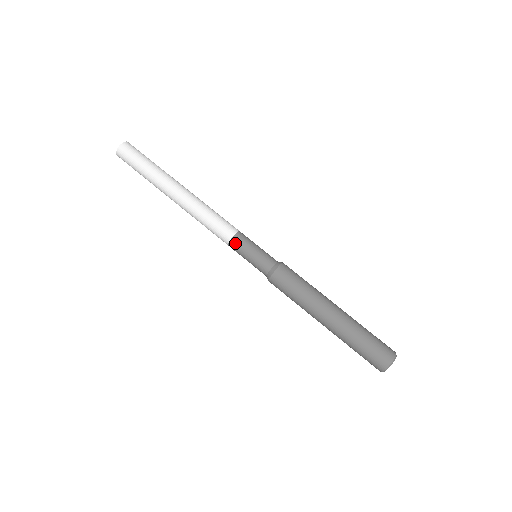
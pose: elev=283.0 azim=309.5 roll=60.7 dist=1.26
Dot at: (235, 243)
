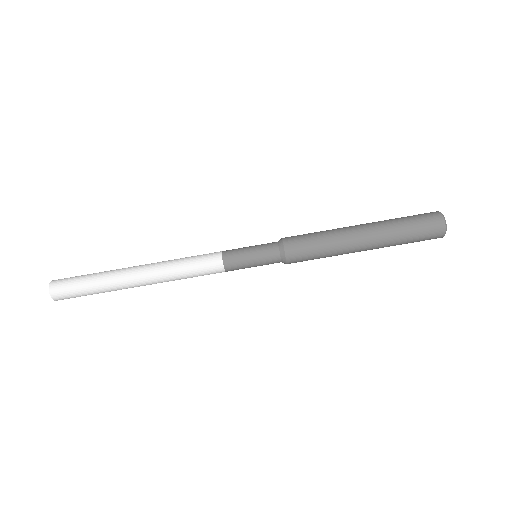
Dot at: (230, 265)
